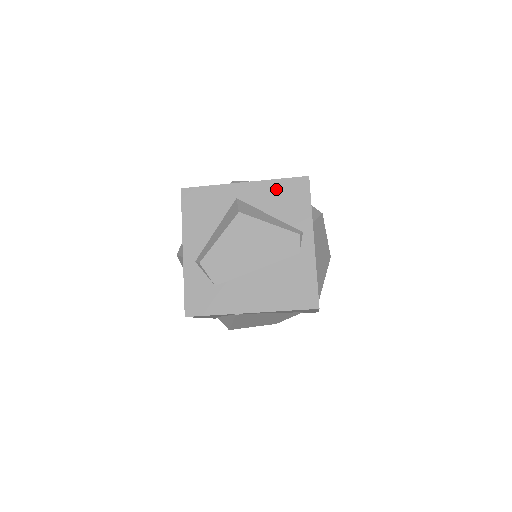
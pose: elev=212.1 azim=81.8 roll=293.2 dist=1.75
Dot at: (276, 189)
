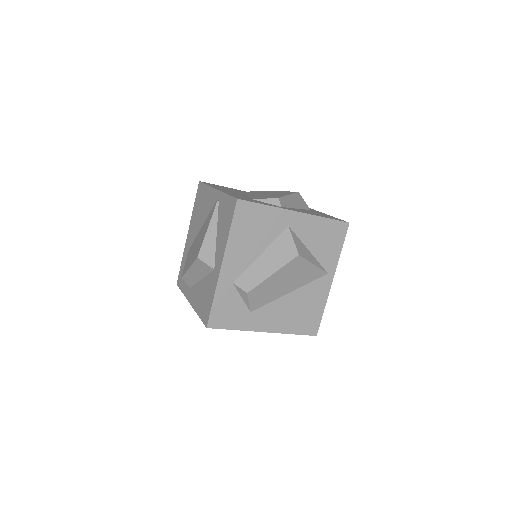
Dot at: occluded
